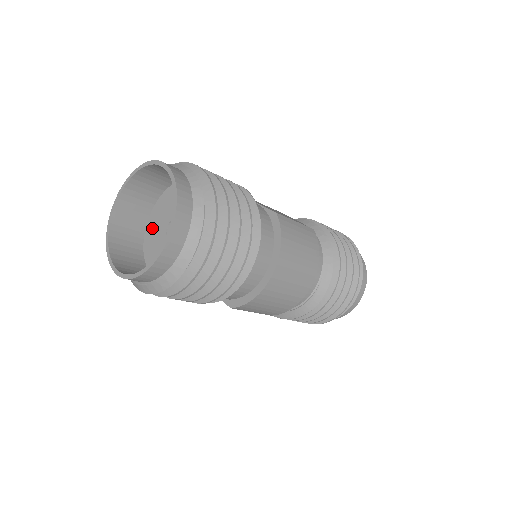
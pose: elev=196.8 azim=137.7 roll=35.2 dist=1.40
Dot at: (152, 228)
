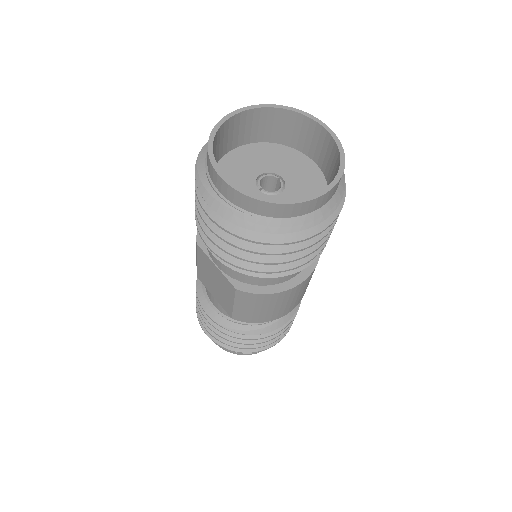
Dot at: (234, 163)
